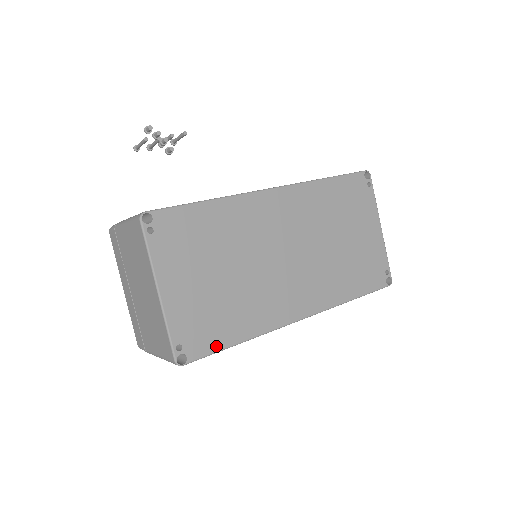
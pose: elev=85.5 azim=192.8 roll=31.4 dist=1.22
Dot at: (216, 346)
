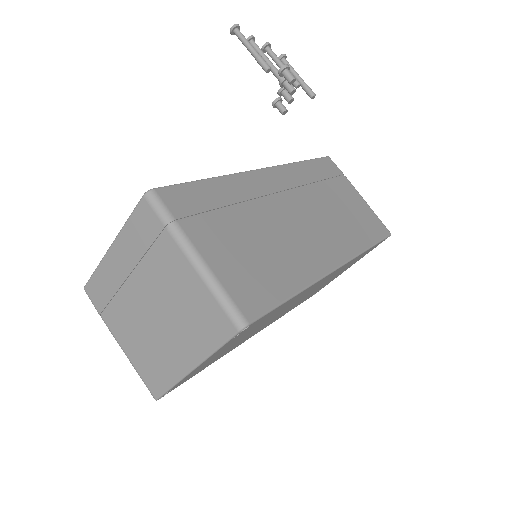
Dot at: (191, 377)
